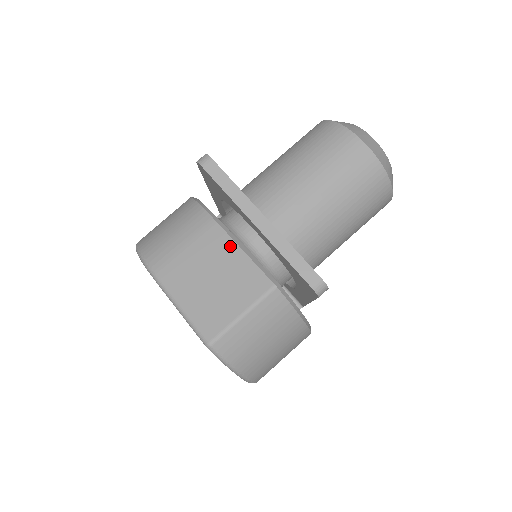
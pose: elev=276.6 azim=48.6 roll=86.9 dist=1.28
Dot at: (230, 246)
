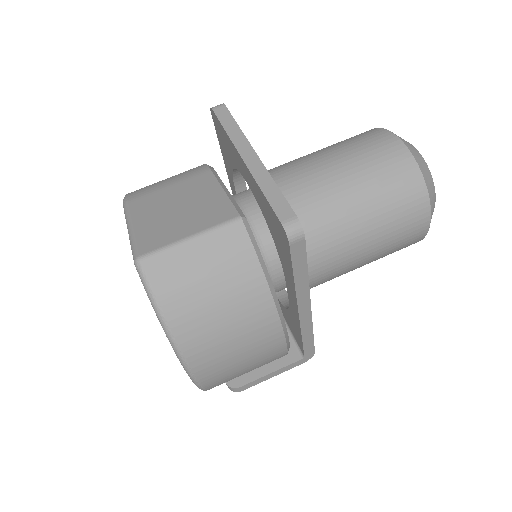
Dot at: (212, 185)
